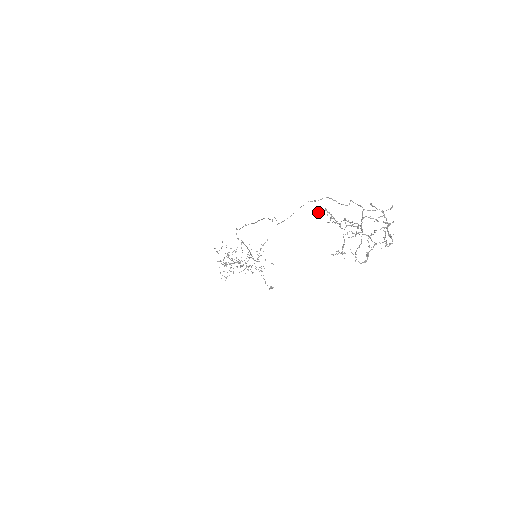
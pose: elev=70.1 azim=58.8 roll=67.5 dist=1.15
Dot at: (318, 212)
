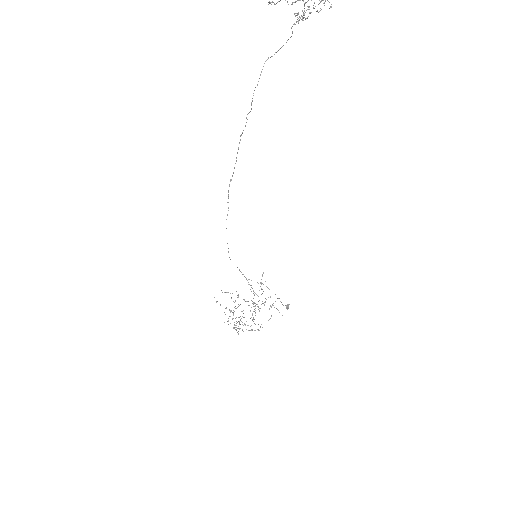
Dot at: occluded
